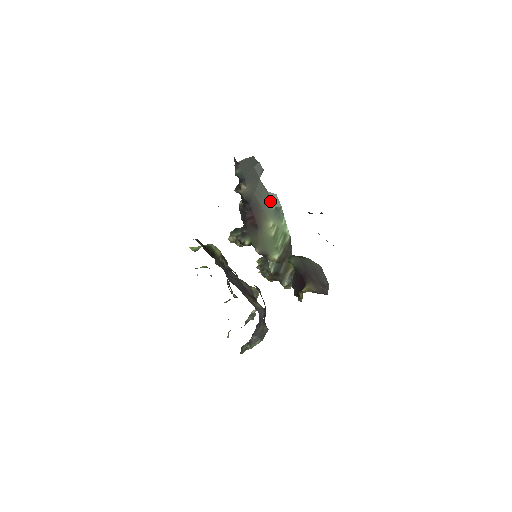
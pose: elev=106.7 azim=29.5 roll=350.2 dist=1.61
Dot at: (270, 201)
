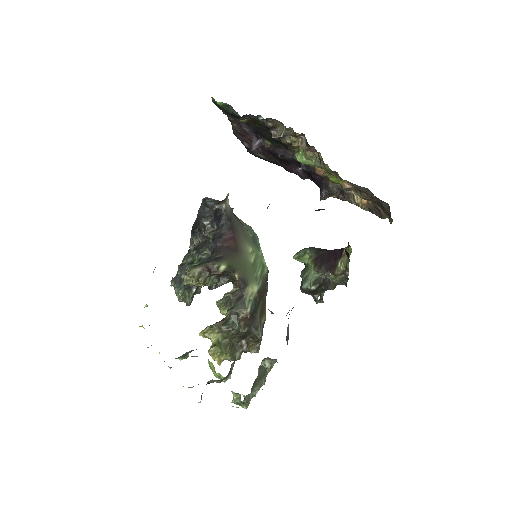
Dot at: (246, 229)
